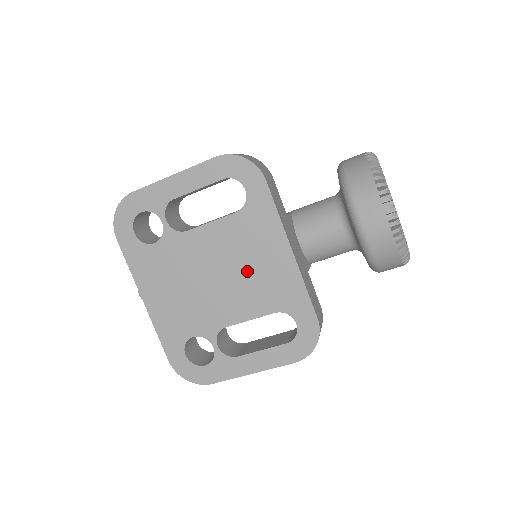
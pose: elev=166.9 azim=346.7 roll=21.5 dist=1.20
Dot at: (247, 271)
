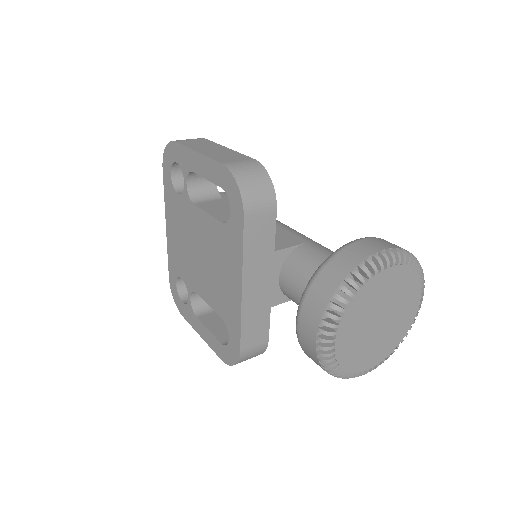
Dot at: (215, 271)
